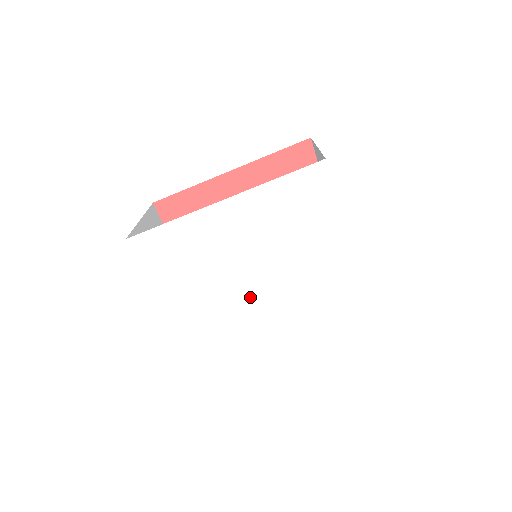
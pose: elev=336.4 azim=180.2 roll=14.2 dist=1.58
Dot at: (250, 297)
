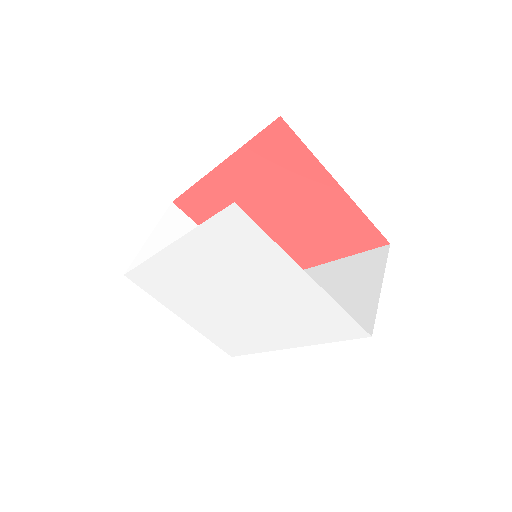
Dot at: (240, 312)
